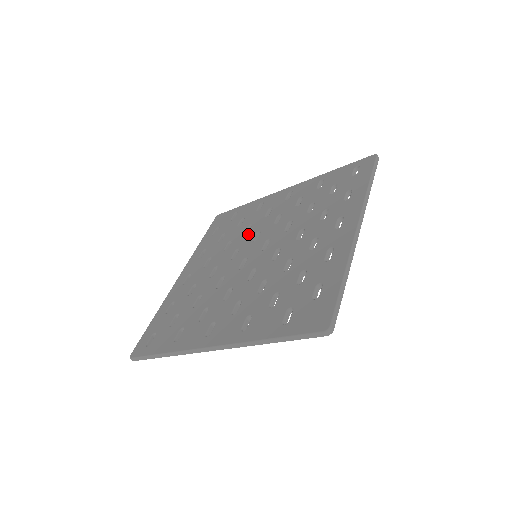
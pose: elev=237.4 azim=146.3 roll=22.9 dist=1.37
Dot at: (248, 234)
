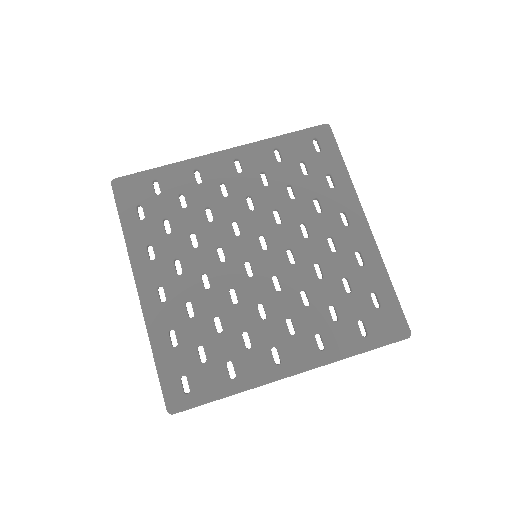
Dot at: (218, 224)
